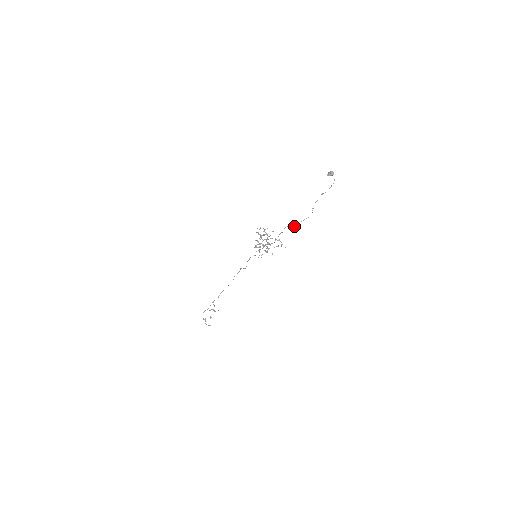
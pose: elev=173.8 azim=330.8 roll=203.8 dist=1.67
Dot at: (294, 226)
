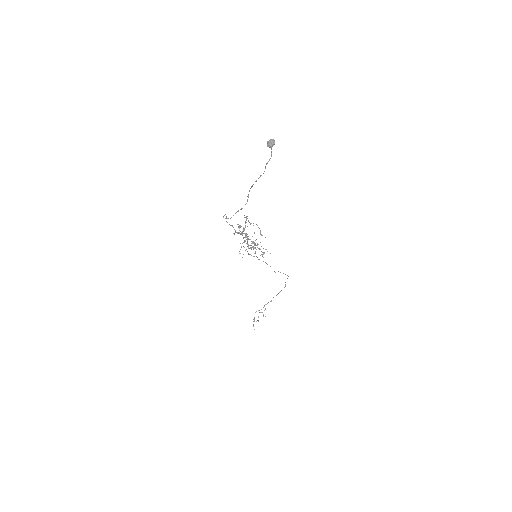
Dot at: (228, 218)
